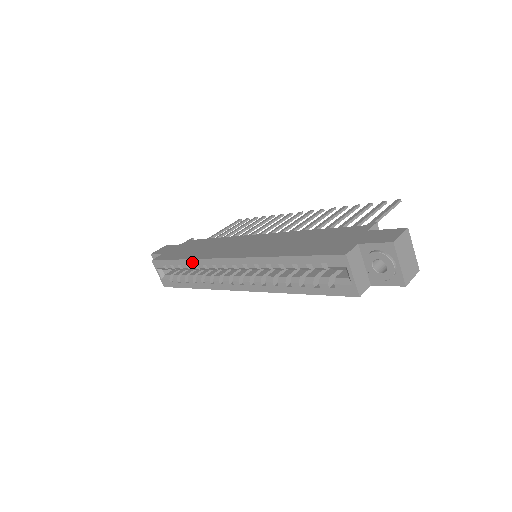
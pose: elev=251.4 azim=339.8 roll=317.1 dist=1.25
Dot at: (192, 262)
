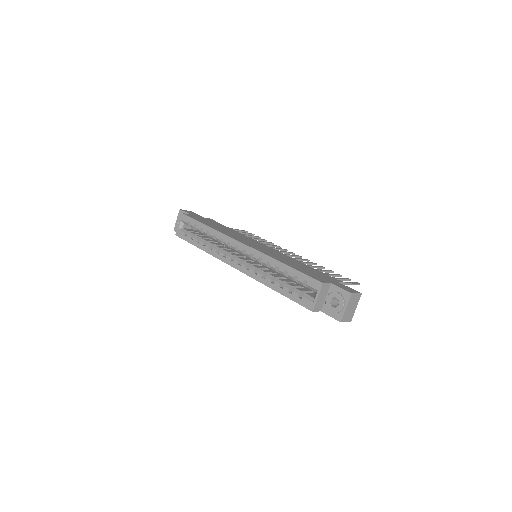
Dot at: (214, 231)
